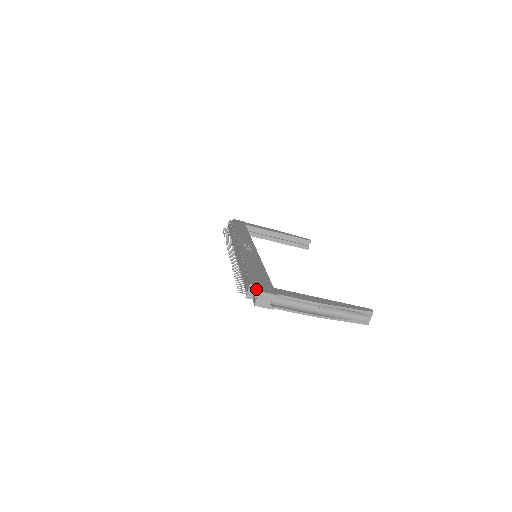
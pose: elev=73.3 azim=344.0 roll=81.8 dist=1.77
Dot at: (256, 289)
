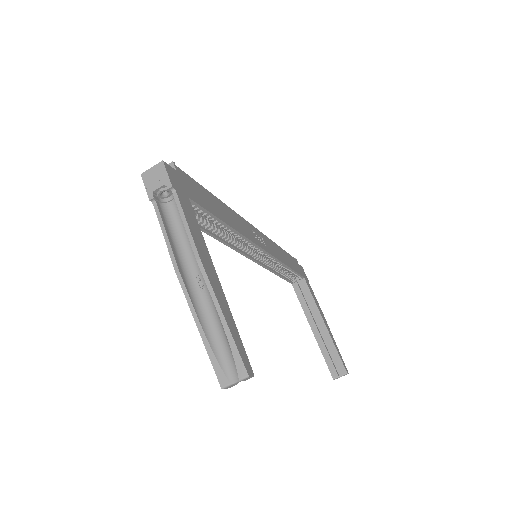
Dot at: occluded
